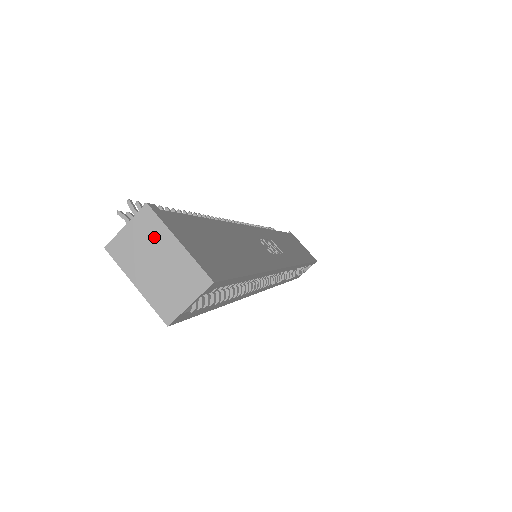
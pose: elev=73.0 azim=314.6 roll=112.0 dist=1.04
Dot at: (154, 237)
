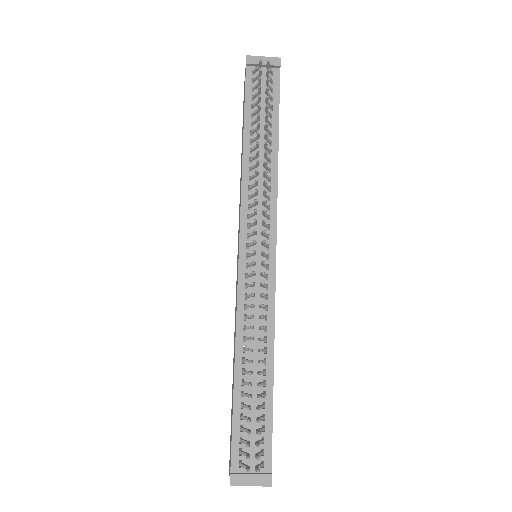
Dot at: occluded
